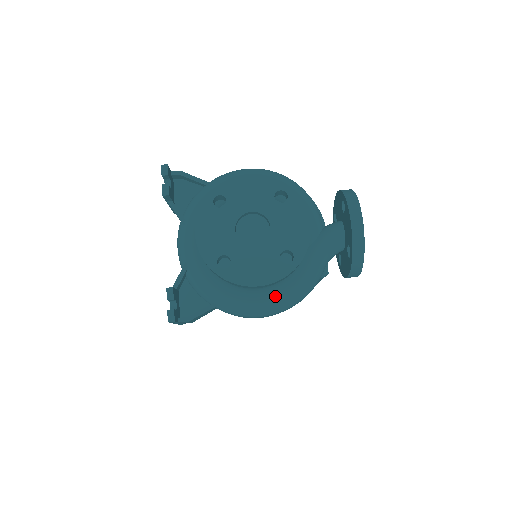
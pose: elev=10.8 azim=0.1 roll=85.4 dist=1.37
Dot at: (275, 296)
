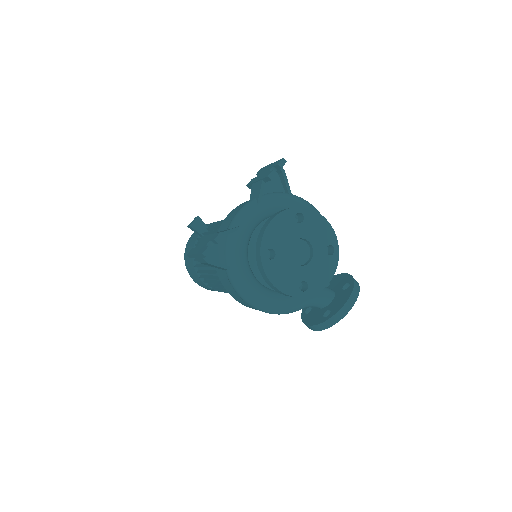
Dot at: (268, 298)
